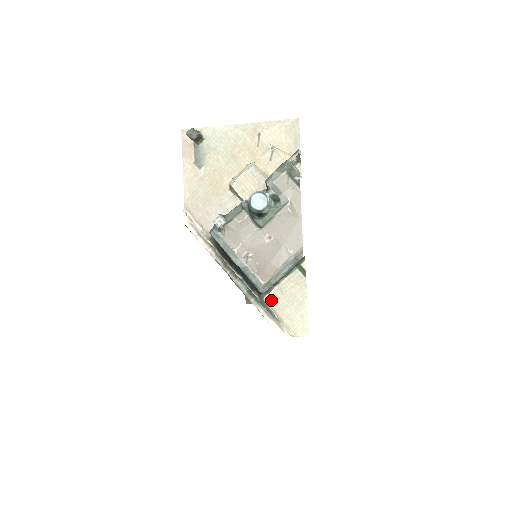
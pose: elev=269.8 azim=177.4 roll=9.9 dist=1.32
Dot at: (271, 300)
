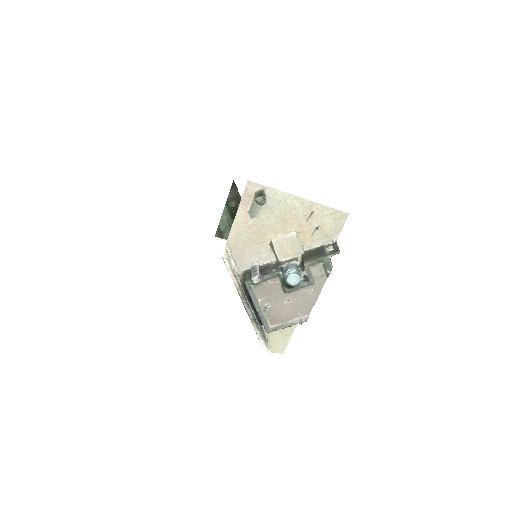
Dot at: occluded
